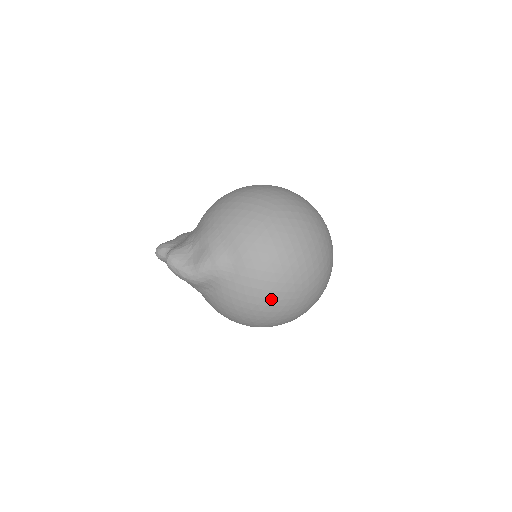
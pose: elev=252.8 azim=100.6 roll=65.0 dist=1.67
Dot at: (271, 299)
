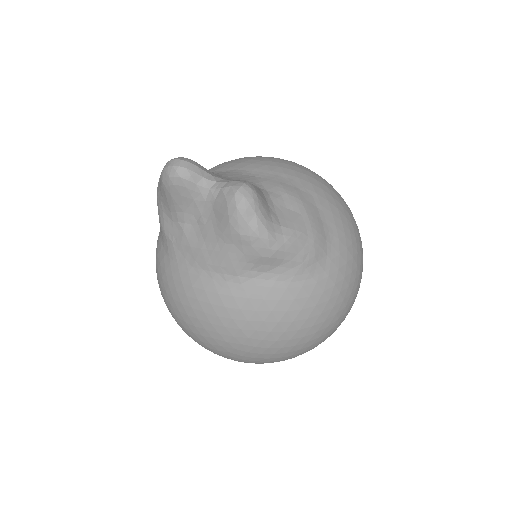
Dot at: (327, 325)
